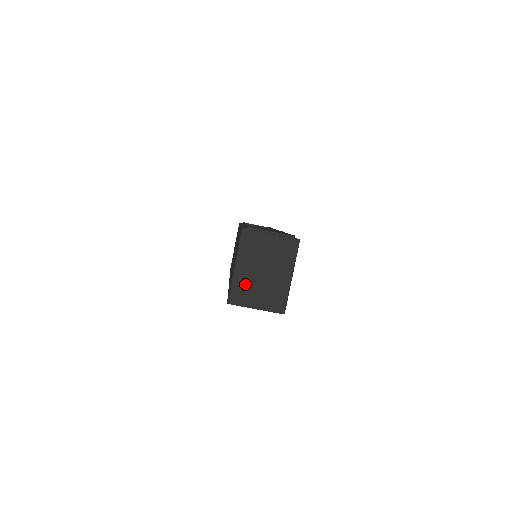
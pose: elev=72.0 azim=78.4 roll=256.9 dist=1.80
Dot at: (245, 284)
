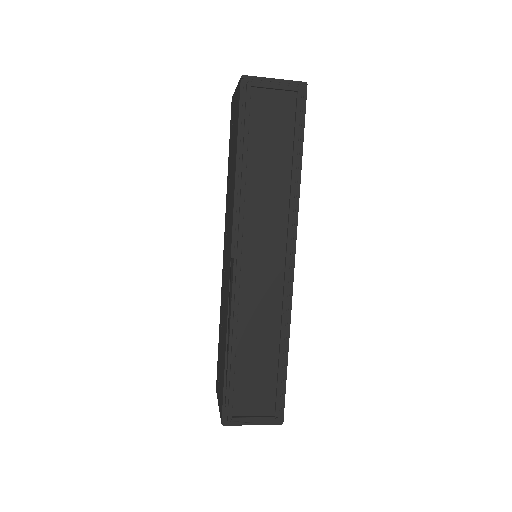
Dot at: occluded
